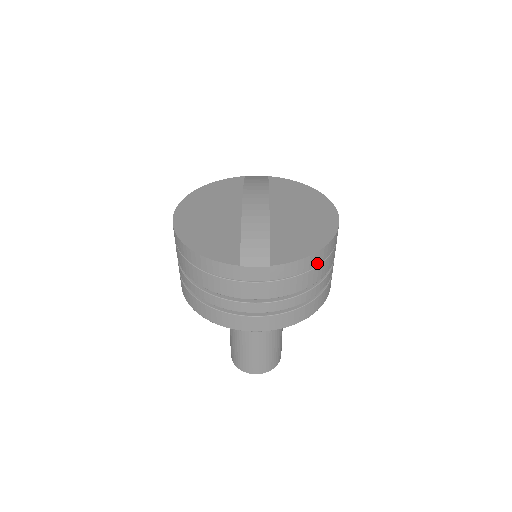
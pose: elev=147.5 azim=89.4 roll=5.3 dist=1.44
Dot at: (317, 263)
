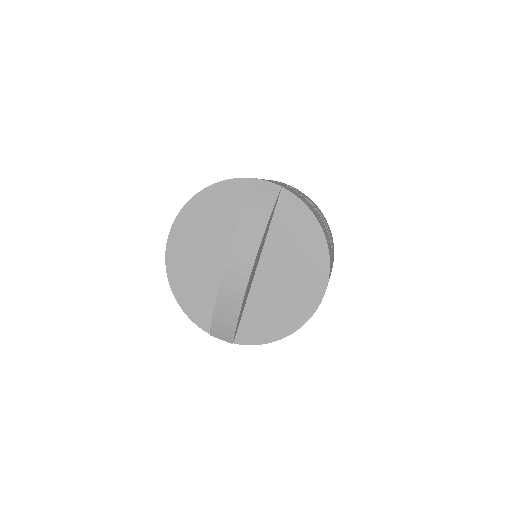
Dot at: occluded
